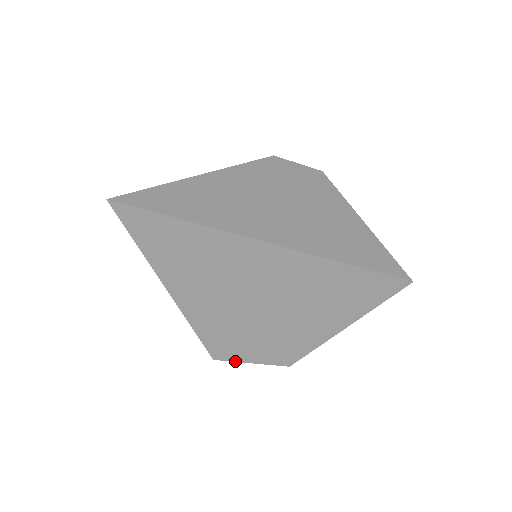
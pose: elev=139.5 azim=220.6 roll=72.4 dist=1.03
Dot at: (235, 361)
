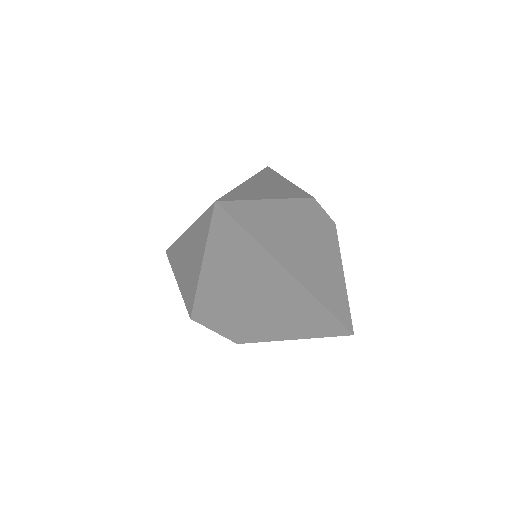
Dot at: (205, 326)
